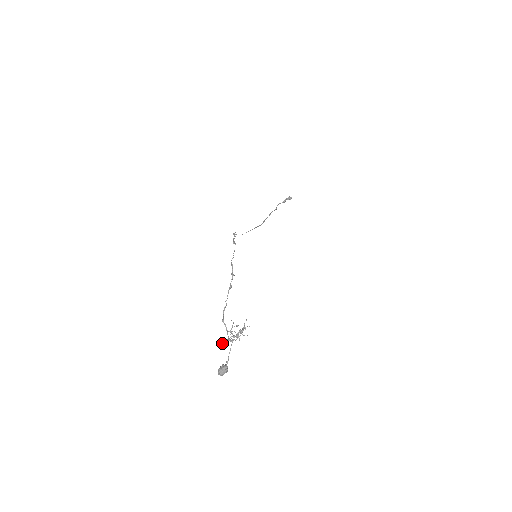
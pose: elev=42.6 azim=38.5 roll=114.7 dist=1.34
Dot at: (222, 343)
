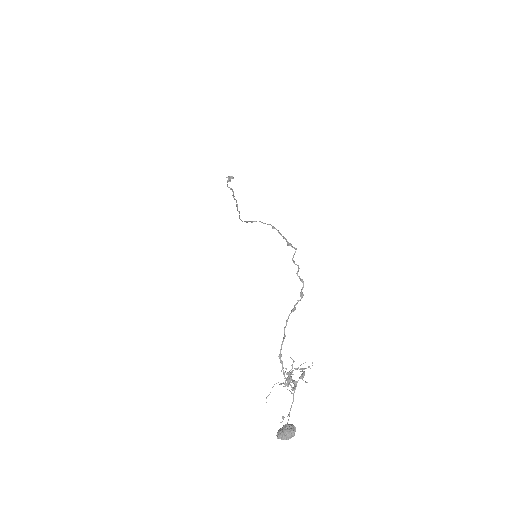
Dot at: (272, 387)
